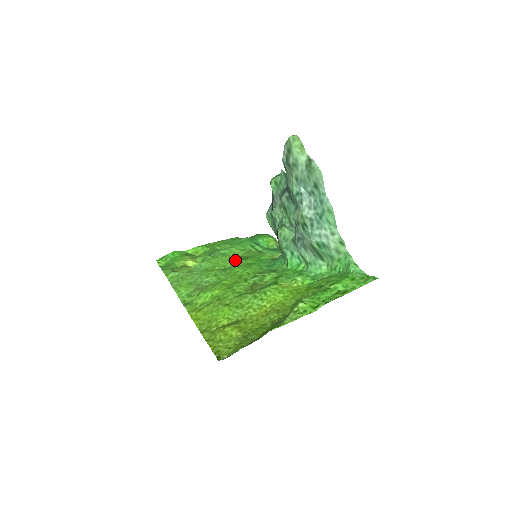
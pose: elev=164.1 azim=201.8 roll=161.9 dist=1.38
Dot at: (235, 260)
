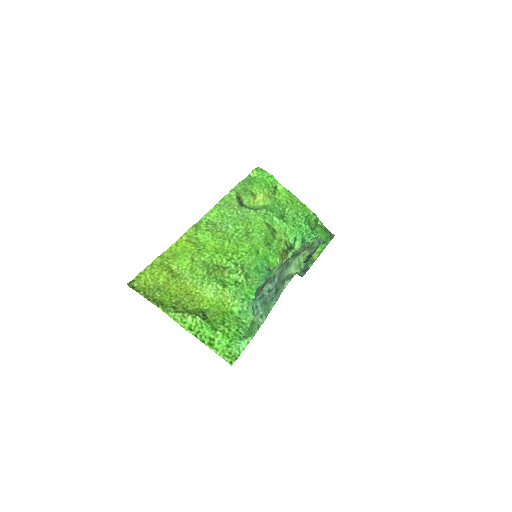
Dot at: (261, 237)
